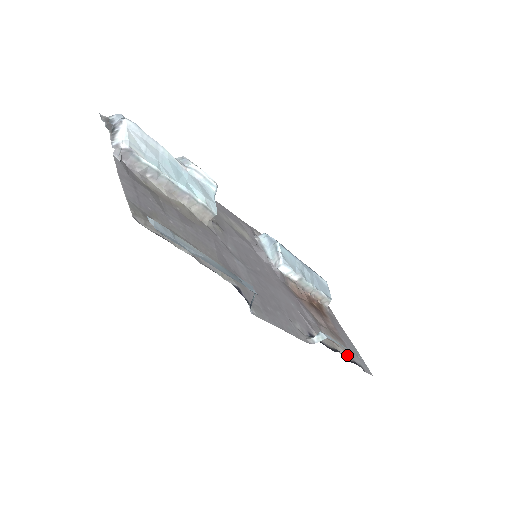
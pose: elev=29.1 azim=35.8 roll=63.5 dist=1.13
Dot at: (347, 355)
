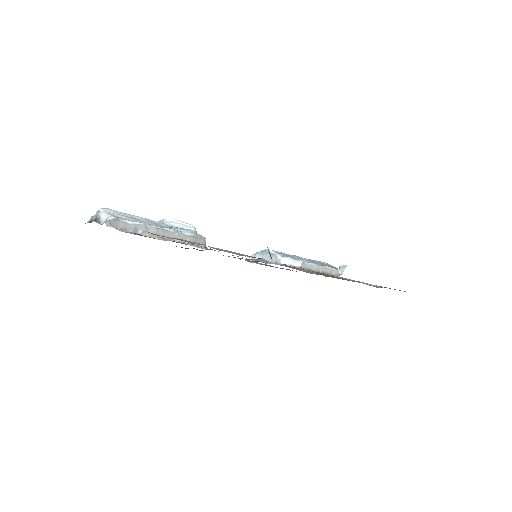
Dot at: (378, 286)
